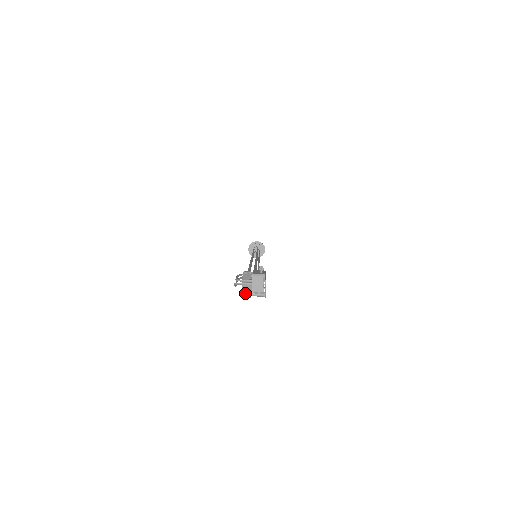
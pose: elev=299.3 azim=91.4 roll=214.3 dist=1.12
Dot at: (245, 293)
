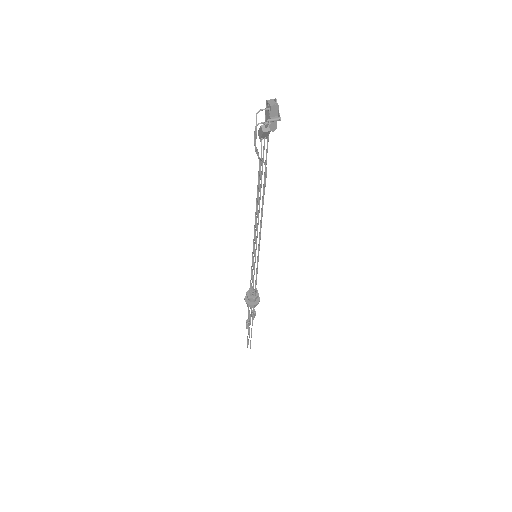
Dot at: (265, 123)
